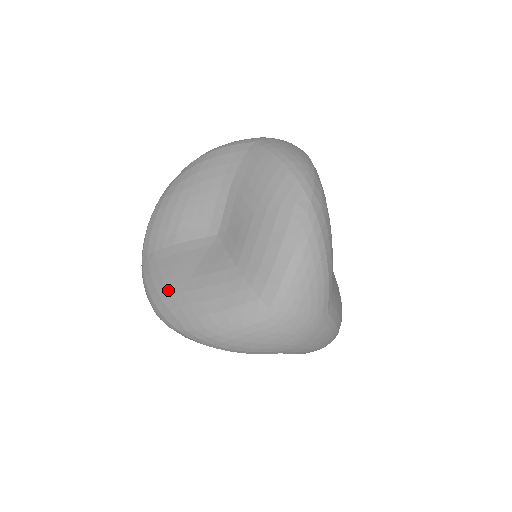
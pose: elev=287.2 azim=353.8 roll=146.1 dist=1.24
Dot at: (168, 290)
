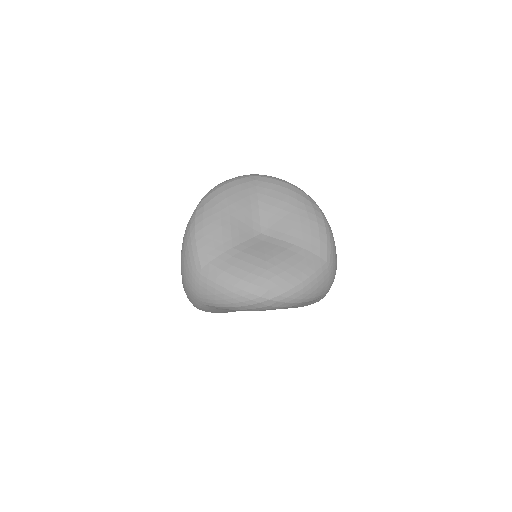
Dot at: (253, 274)
